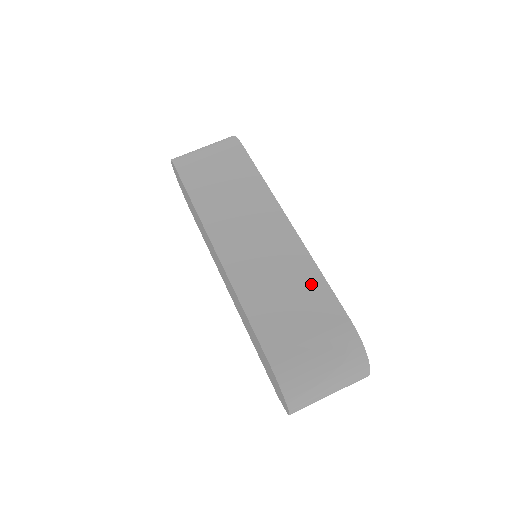
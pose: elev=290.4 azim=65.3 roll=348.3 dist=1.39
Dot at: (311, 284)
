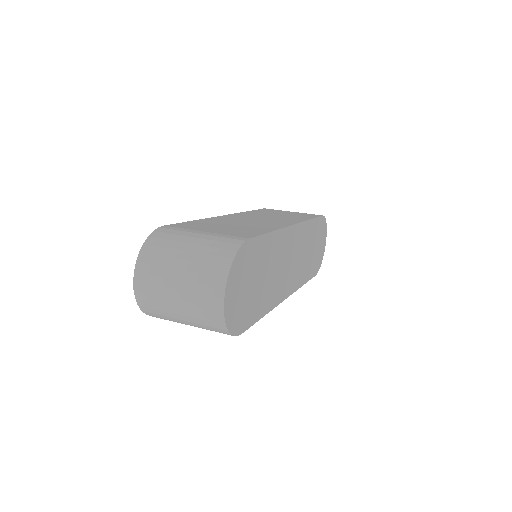
Dot at: (255, 230)
